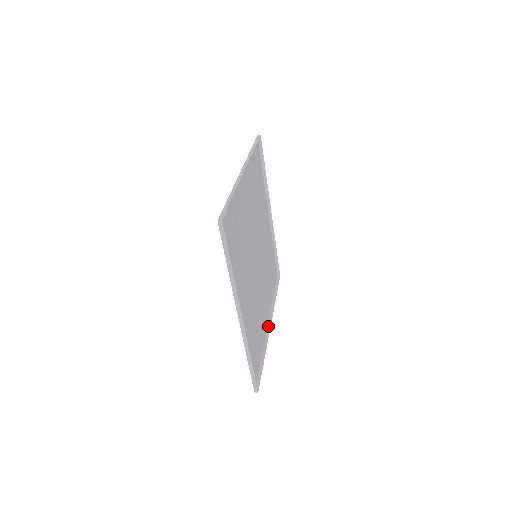
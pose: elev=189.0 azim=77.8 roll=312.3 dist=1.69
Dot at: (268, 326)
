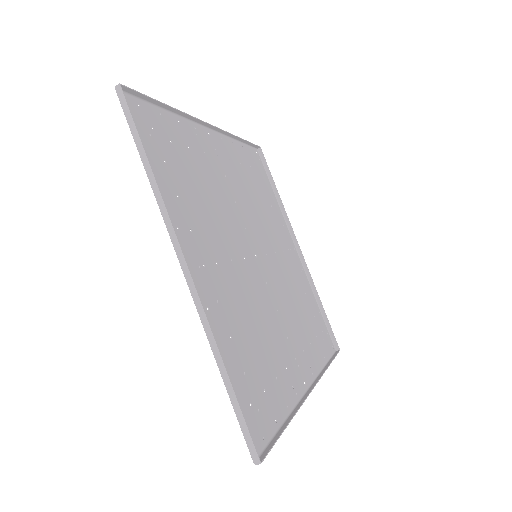
Dot at: (307, 391)
